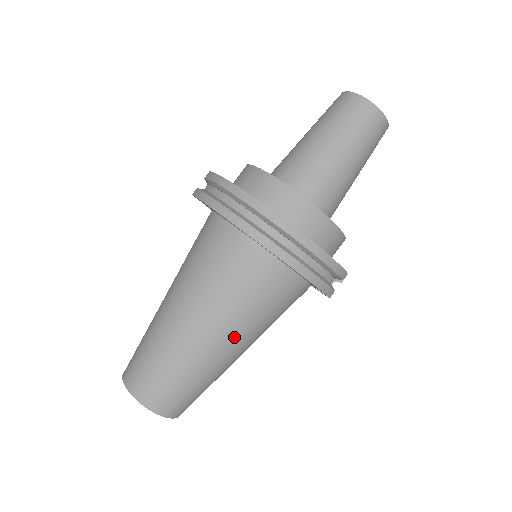
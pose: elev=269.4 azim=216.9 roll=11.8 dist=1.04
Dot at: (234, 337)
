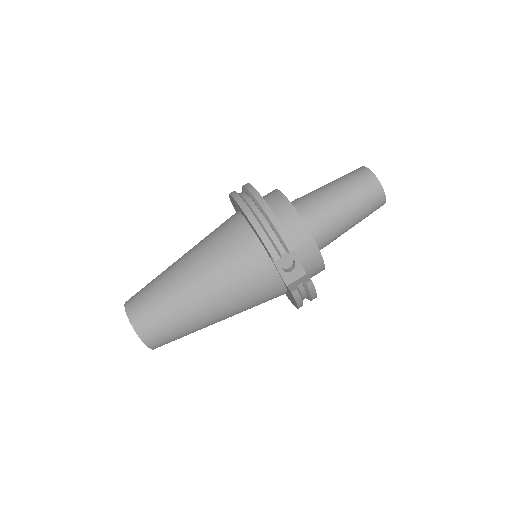
Dot at: (200, 275)
